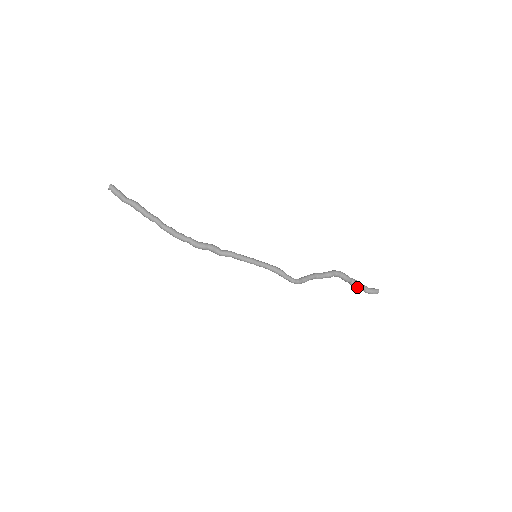
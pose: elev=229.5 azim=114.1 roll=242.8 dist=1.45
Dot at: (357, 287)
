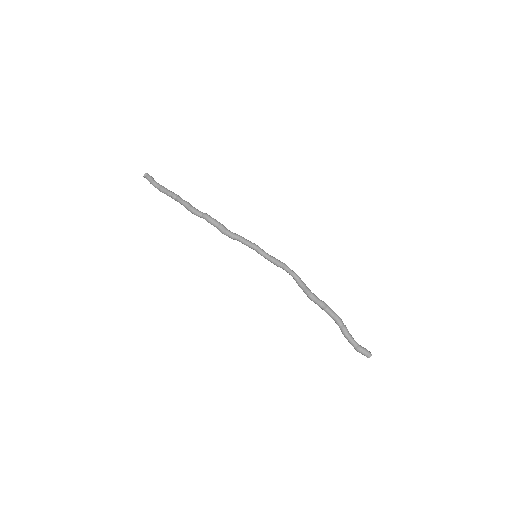
Dot at: (349, 338)
